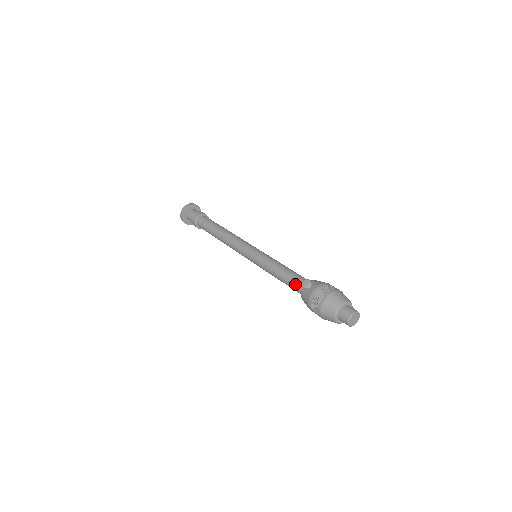
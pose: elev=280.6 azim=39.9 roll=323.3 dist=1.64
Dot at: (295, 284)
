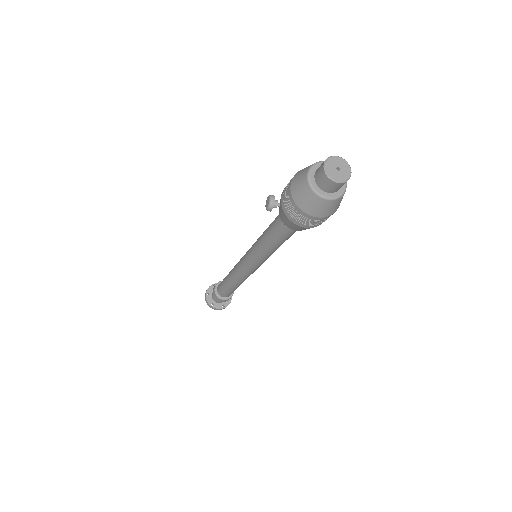
Dot at: (278, 225)
